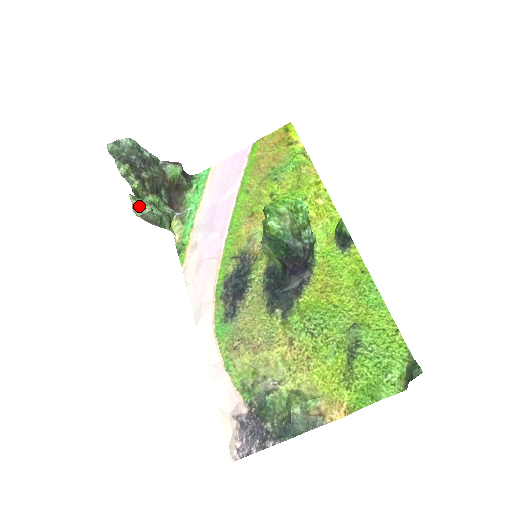
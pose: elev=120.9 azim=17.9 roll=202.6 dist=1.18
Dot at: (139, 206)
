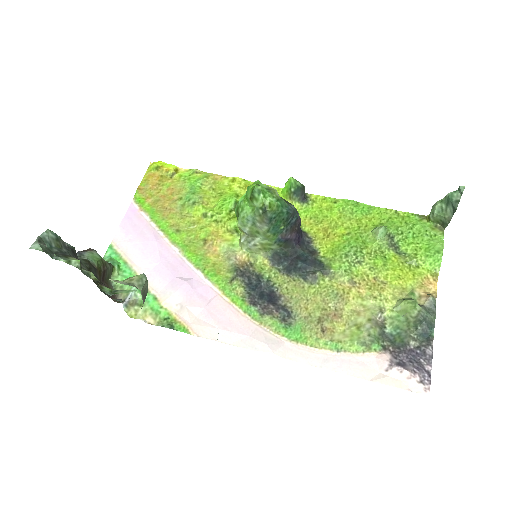
Dot at: (133, 280)
